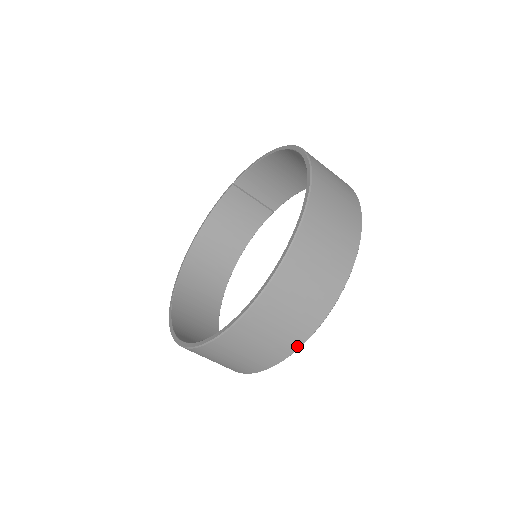
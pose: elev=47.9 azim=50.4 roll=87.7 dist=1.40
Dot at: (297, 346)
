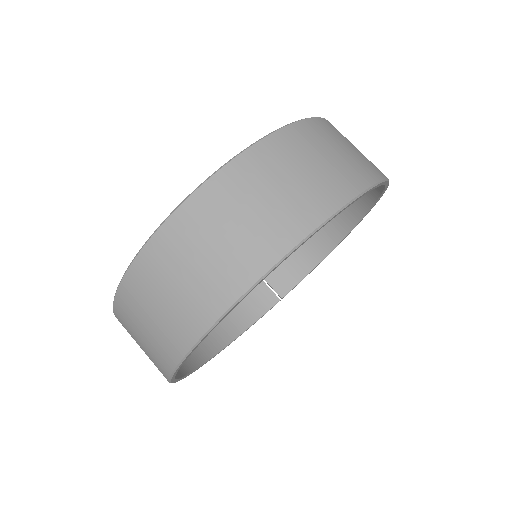
Dot at: (304, 232)
